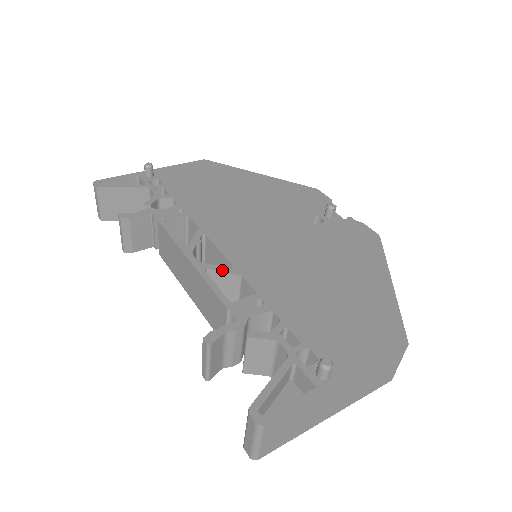
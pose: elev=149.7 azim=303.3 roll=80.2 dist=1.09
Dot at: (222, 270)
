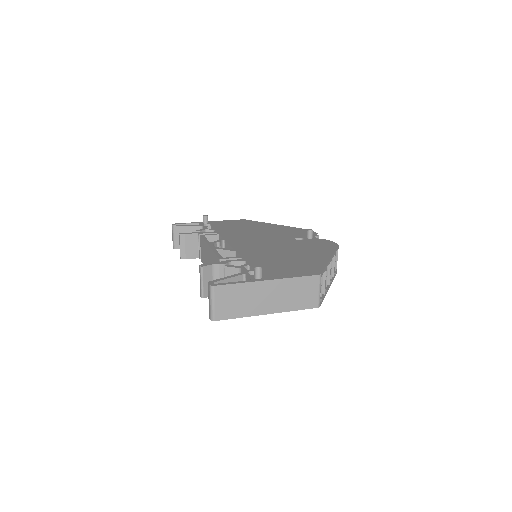
Dot at: (226, 249)
